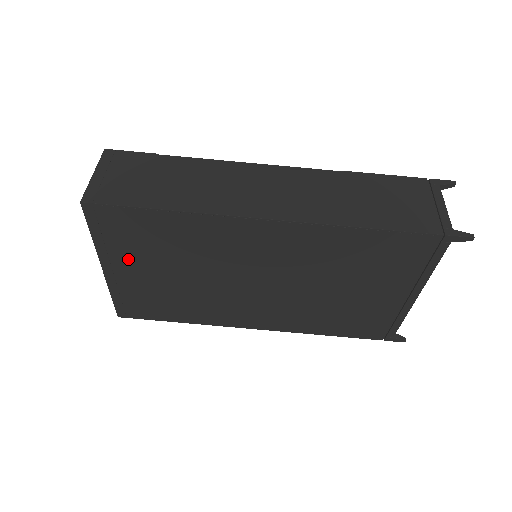
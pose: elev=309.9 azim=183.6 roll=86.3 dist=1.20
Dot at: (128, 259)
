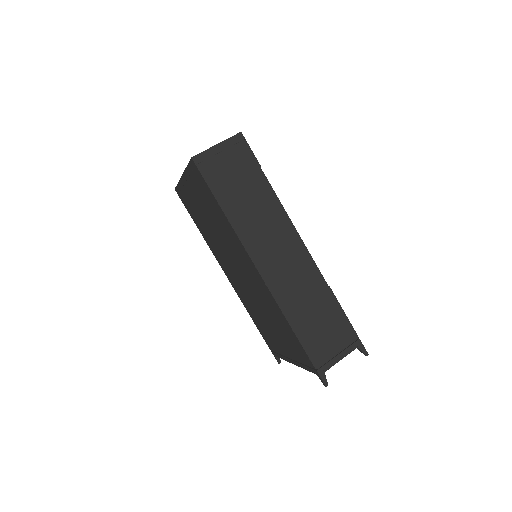
Dot at: (195, 191)
